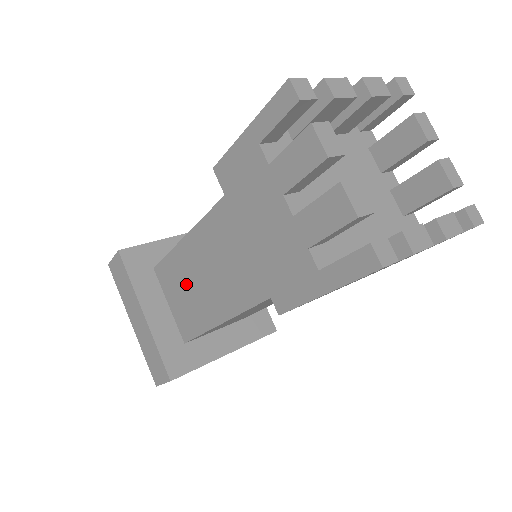
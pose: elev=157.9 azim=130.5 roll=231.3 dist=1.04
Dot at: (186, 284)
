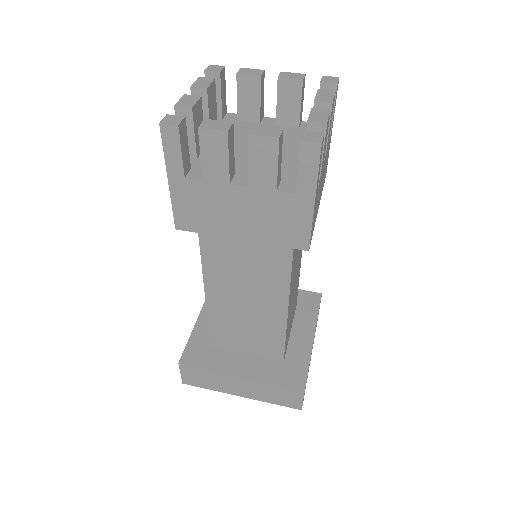
Dot at: occluded
